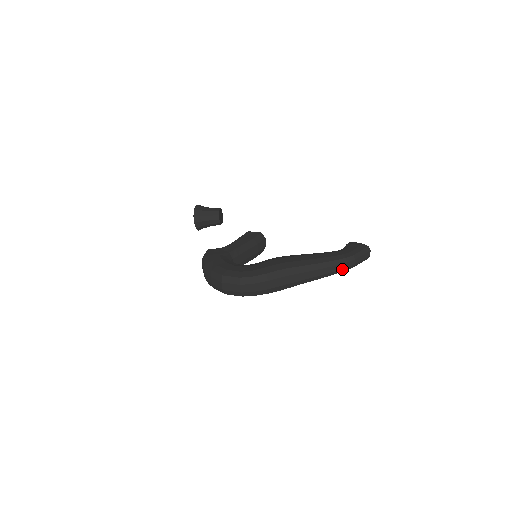
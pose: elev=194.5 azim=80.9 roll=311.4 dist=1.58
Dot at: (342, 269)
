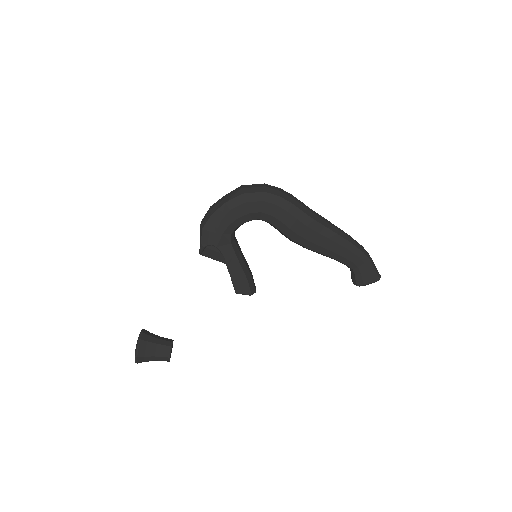
Dot at: (359, 246)
